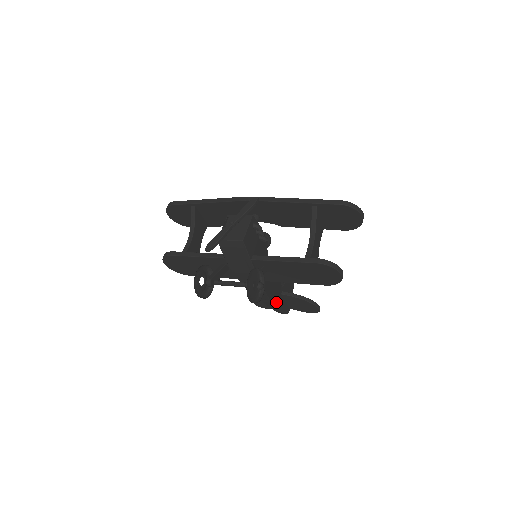
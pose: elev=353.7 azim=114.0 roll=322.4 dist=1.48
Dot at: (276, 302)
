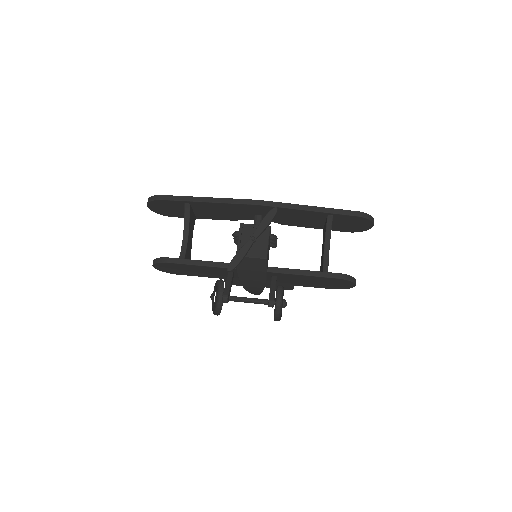
Dot at: occluded
